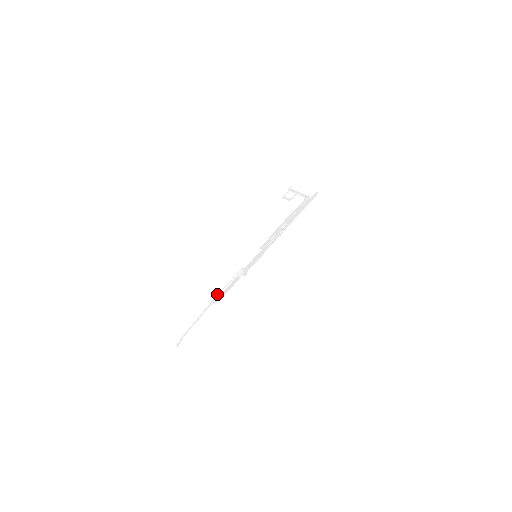
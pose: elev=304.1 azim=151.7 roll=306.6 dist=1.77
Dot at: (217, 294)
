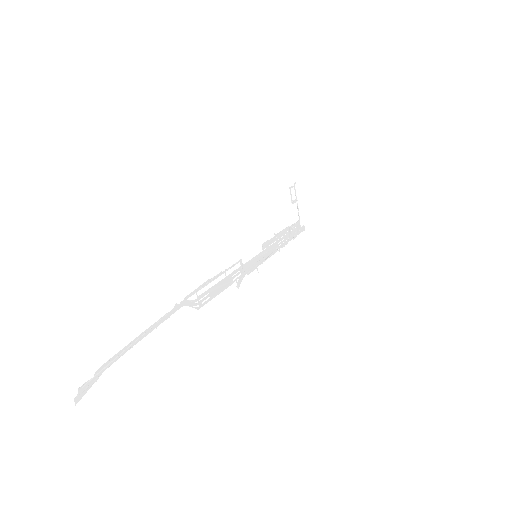
Dot at: occluded
